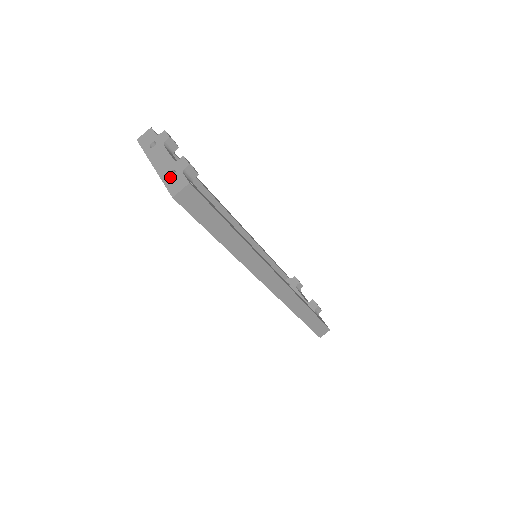
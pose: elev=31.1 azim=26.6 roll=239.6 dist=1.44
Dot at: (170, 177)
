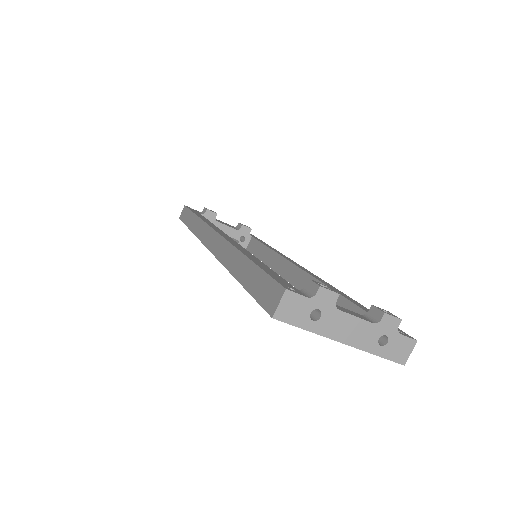
Dot at: (384, 346)
